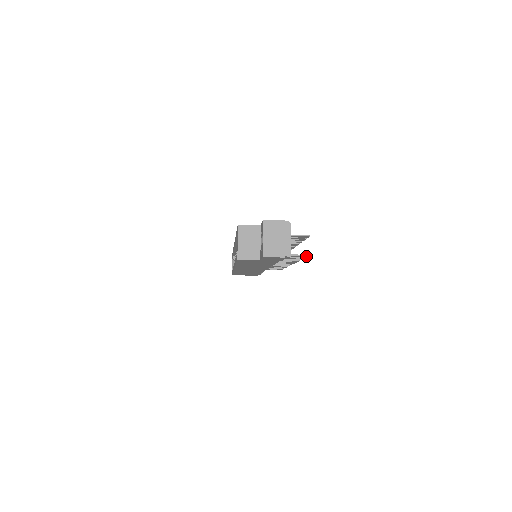
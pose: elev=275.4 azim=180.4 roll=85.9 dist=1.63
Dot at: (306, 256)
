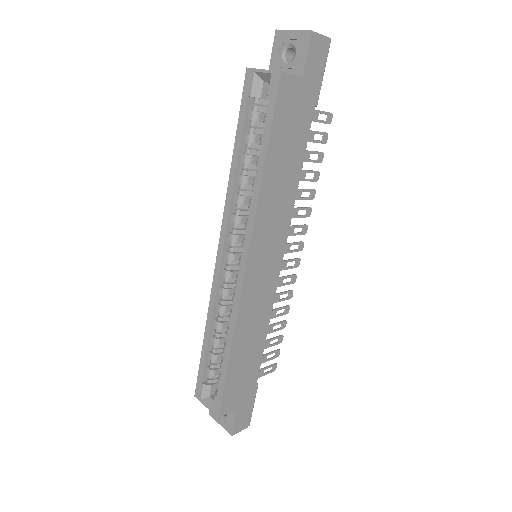
Dot at: (328, 121)
